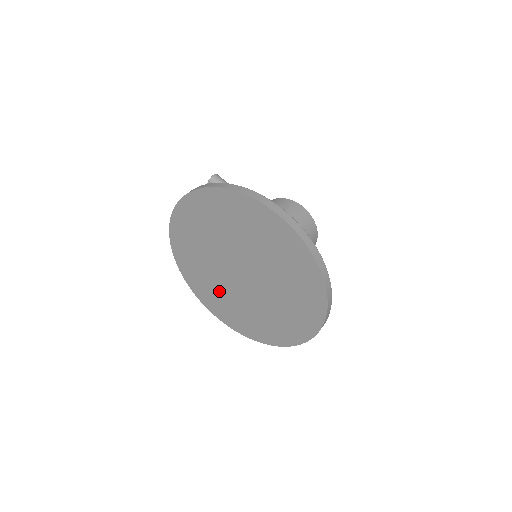
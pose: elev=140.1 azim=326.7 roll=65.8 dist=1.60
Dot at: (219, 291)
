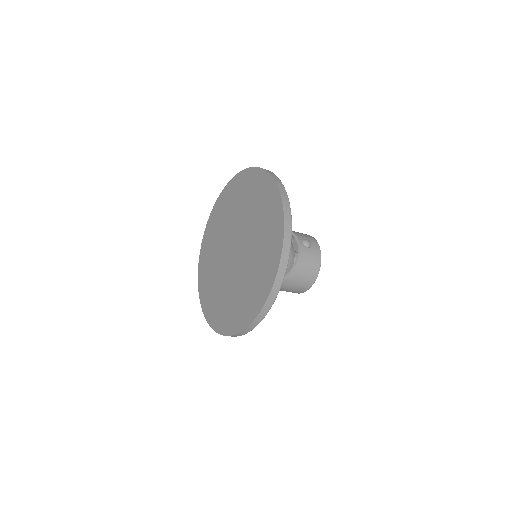
Dot at: (237, 293)
